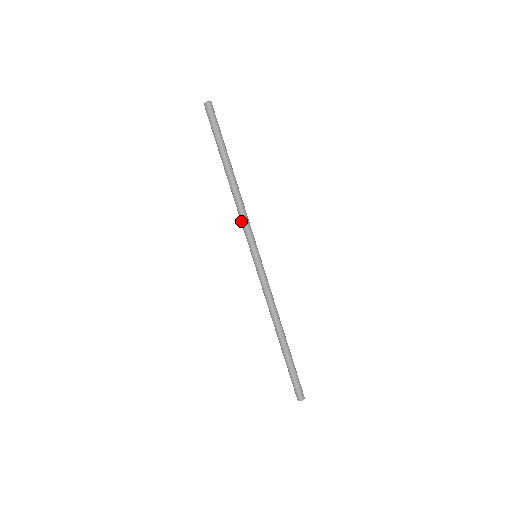
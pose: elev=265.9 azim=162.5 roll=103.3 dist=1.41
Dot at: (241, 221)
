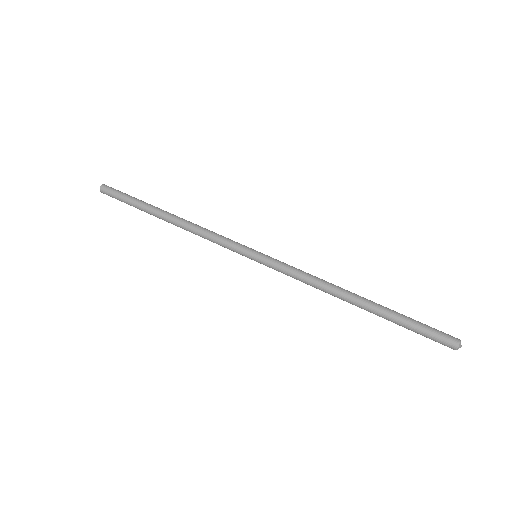
Dot at: occluded
